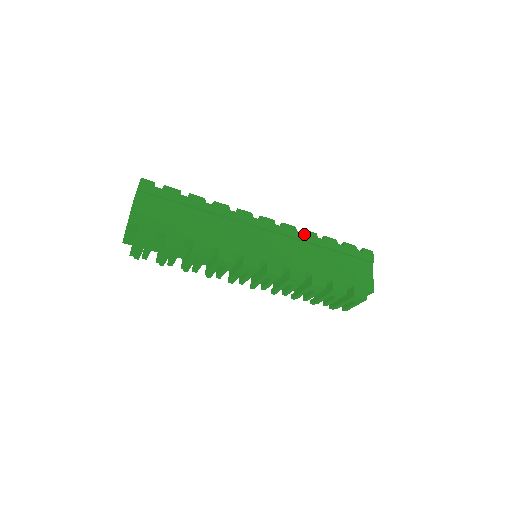
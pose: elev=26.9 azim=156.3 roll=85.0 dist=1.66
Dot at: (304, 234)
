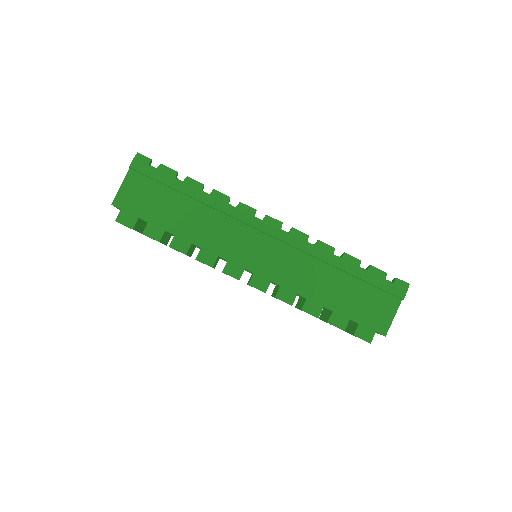
Dot at: (315, 247)
